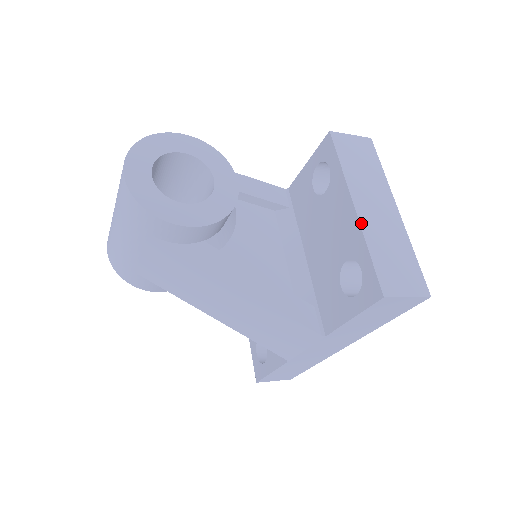
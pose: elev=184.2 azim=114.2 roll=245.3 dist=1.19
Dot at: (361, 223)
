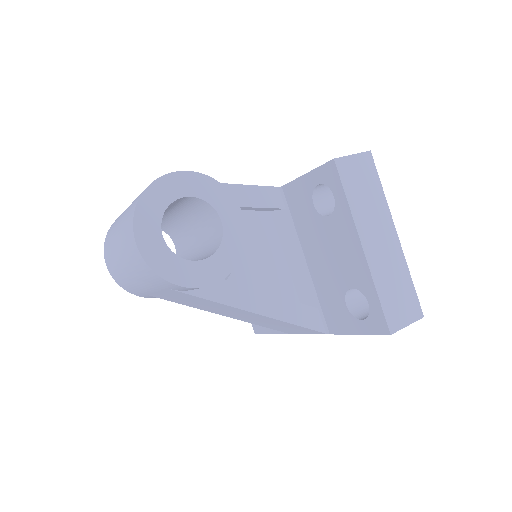
Dot at: (369, 265)
